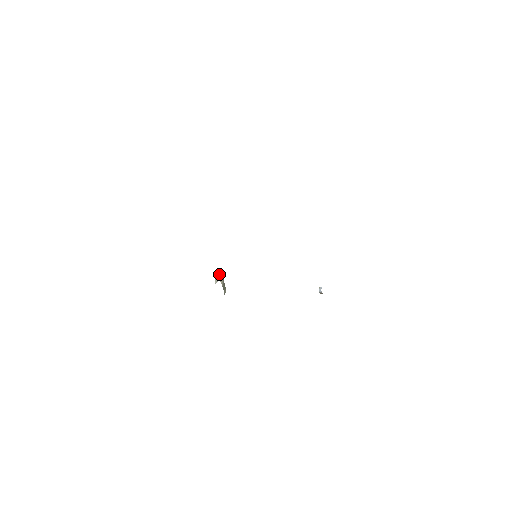
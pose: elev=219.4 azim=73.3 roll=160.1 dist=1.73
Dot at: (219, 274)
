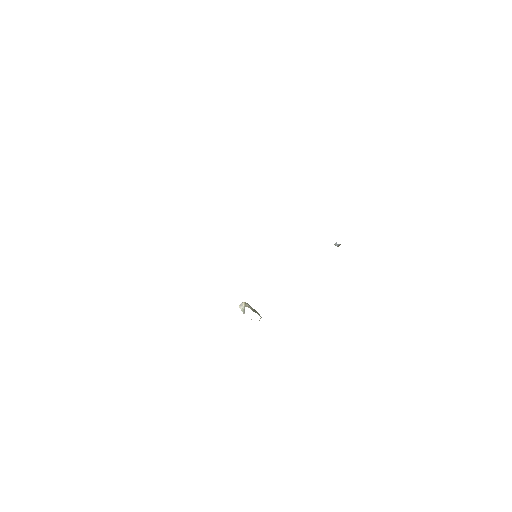
Dot at: (242, 304)
